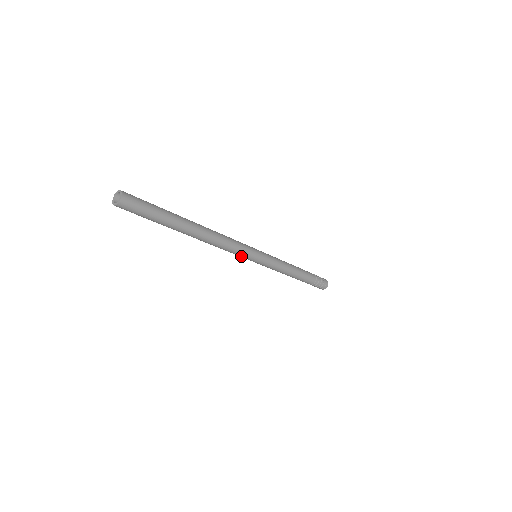
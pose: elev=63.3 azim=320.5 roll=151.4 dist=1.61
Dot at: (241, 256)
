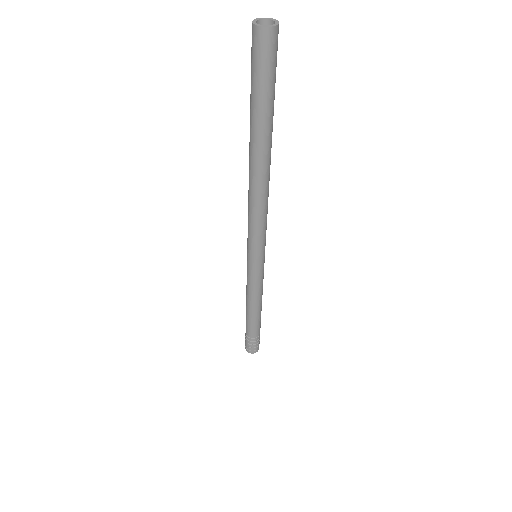
Dot at: (251, 239)
